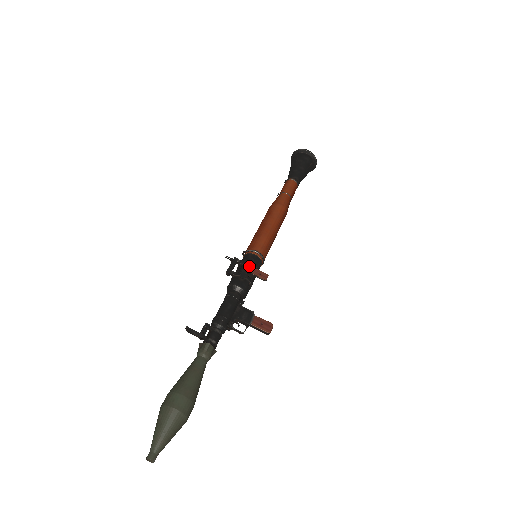
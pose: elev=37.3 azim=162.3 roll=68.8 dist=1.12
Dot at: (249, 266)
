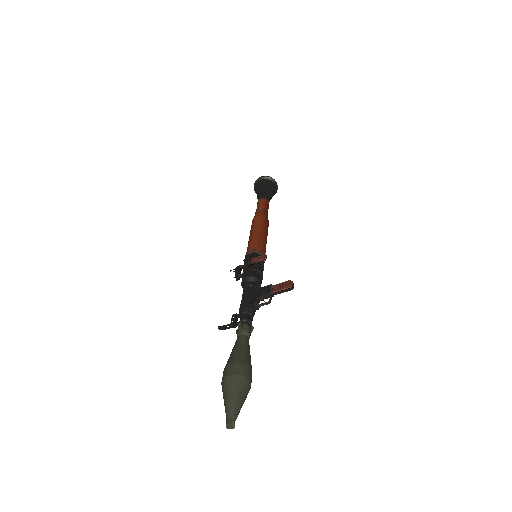
Dot at: (248, 261)
